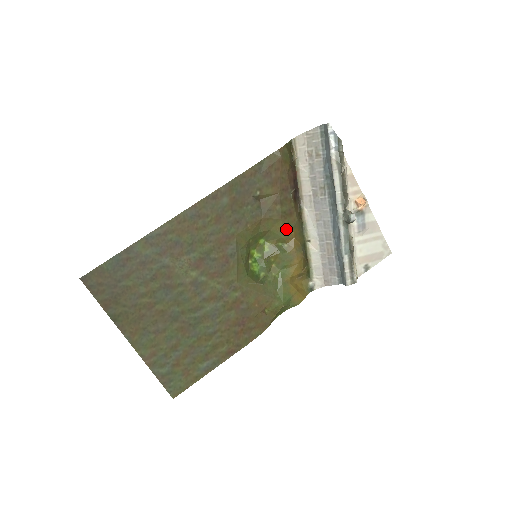
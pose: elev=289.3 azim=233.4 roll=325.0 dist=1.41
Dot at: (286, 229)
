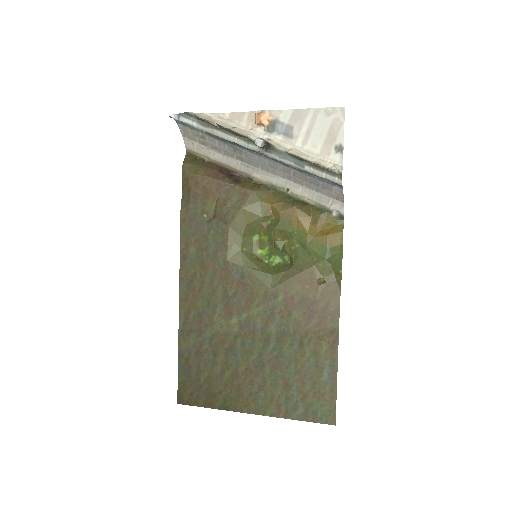
Dot at: (256, 209)
